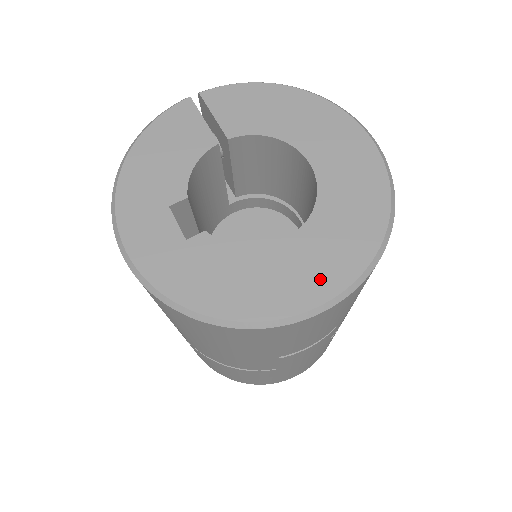
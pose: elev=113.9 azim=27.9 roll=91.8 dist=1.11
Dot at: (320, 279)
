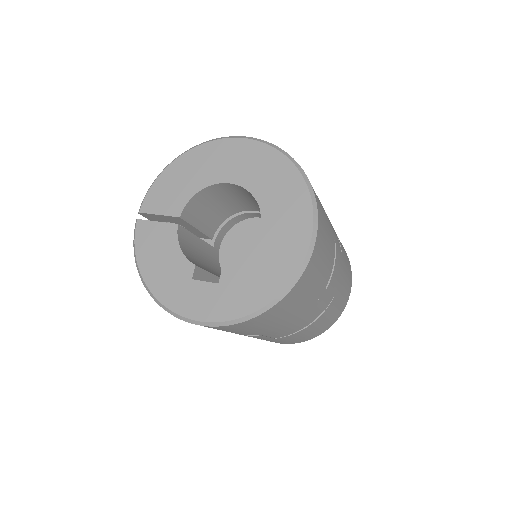
Dot at: (297, 228)
